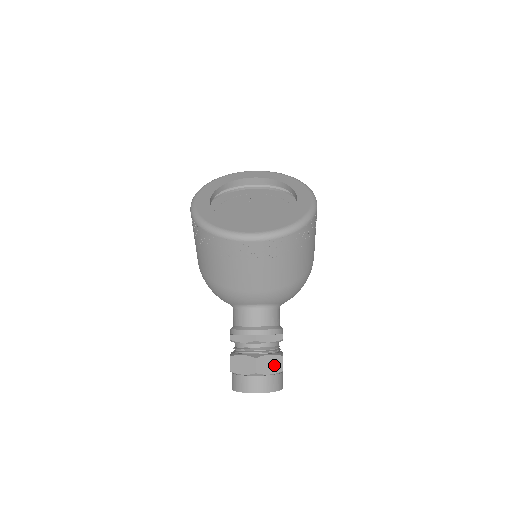
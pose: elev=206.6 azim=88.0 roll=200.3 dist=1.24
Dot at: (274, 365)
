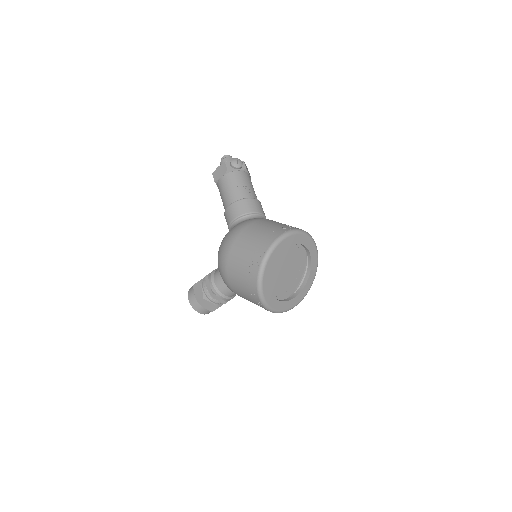
Dot at: occluded
